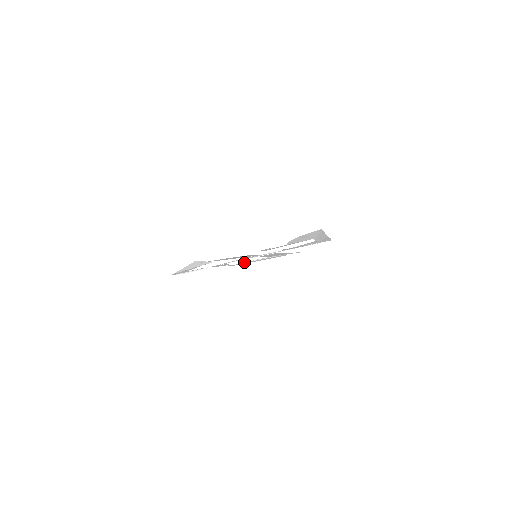
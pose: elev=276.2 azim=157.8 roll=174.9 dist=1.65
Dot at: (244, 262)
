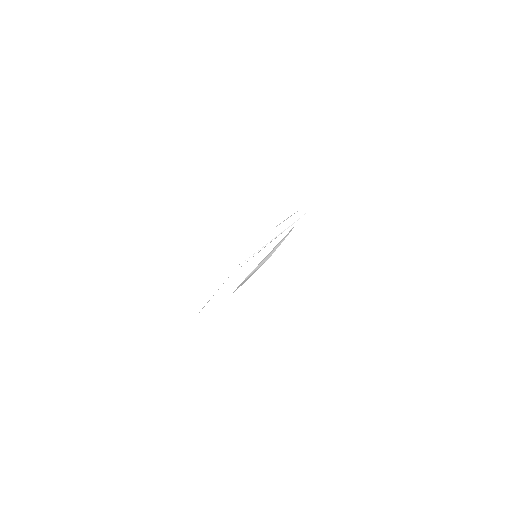
Dot at: (276, 226)
